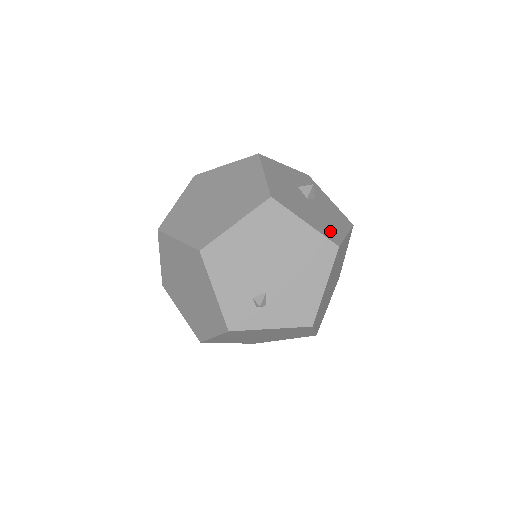
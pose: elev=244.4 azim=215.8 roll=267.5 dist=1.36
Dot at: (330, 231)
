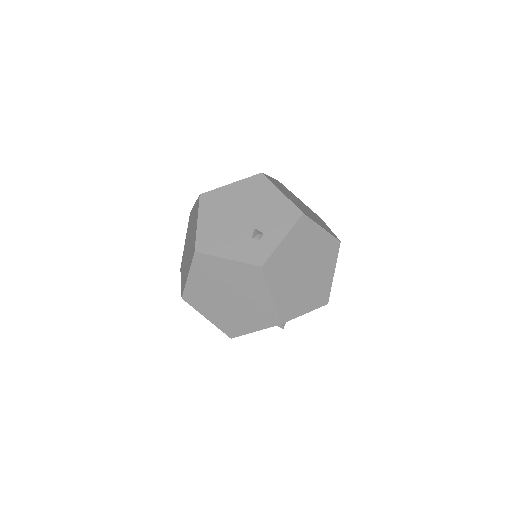
Dot at: occluded
